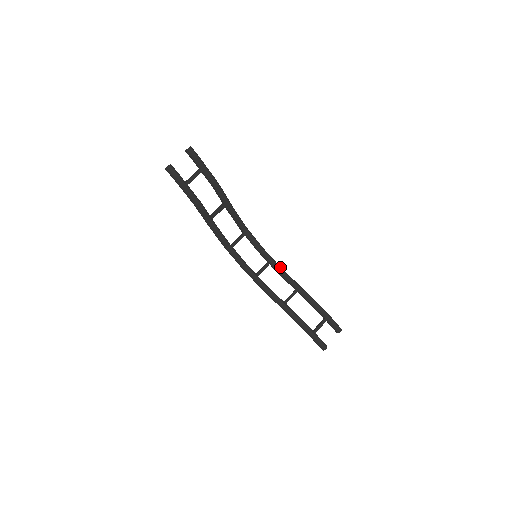
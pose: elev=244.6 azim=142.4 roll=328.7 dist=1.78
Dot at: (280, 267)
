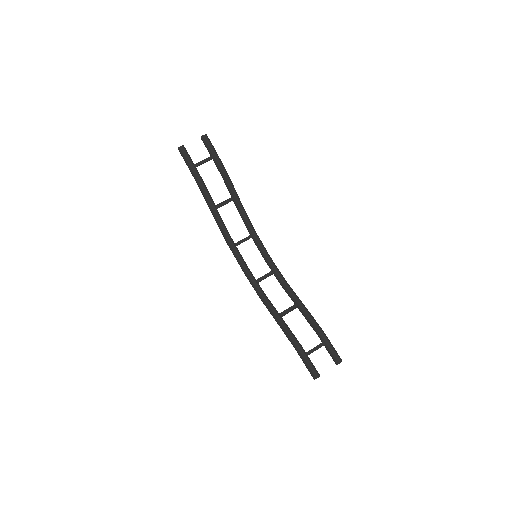
Dot at: (284, 278)
